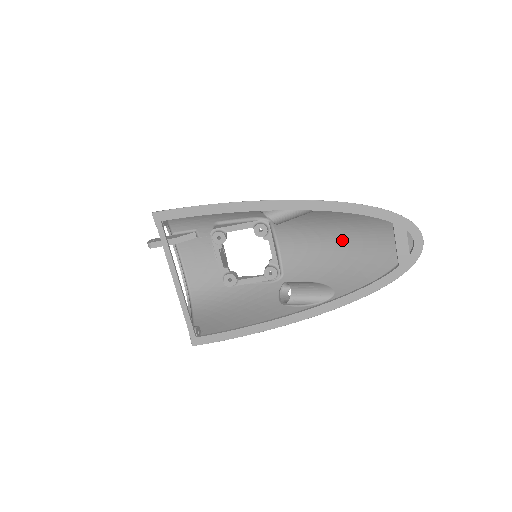
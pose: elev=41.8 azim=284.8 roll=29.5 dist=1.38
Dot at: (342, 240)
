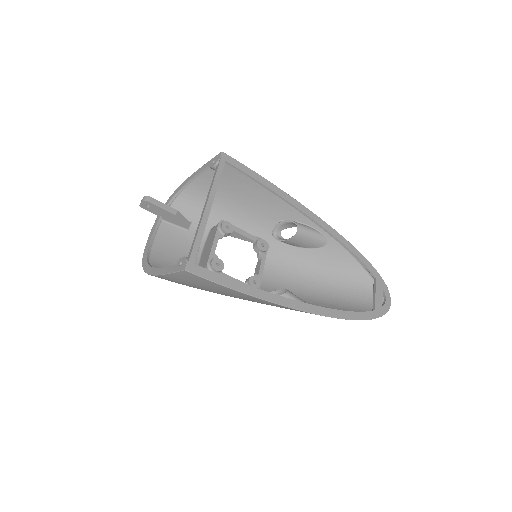
Dot at: (322, 287)
